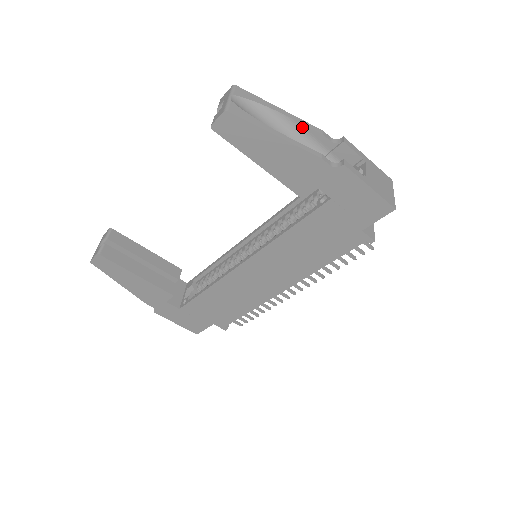
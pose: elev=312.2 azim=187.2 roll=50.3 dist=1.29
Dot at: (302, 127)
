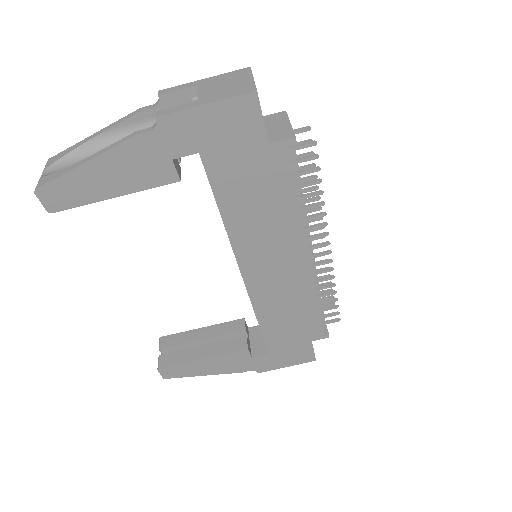
Dot at: (120, 127)
